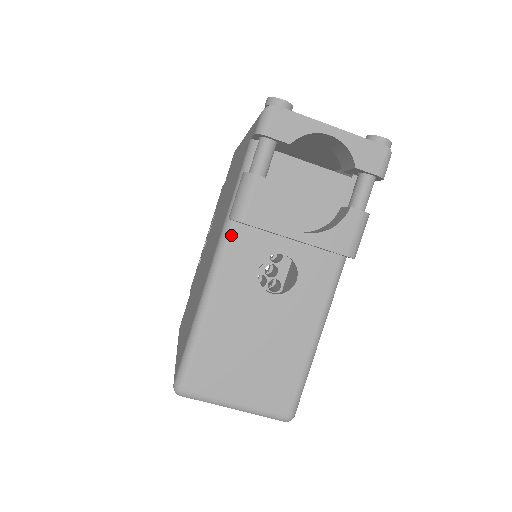
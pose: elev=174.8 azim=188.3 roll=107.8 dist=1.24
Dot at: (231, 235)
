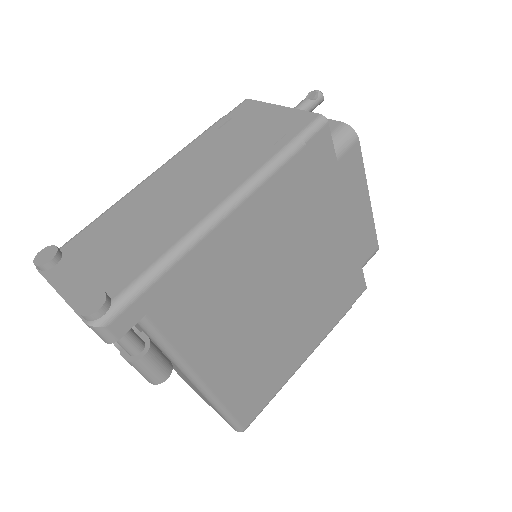
Dot at: occluded
